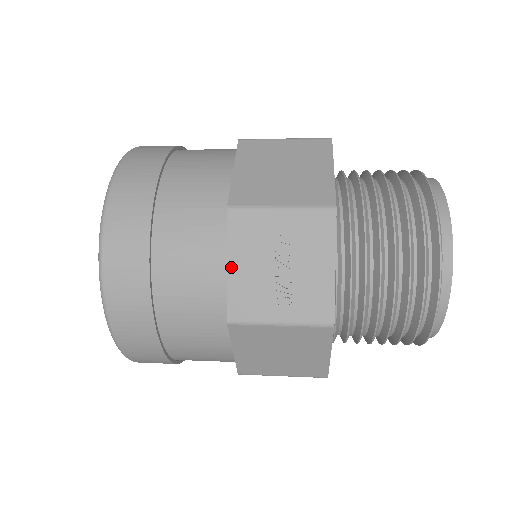
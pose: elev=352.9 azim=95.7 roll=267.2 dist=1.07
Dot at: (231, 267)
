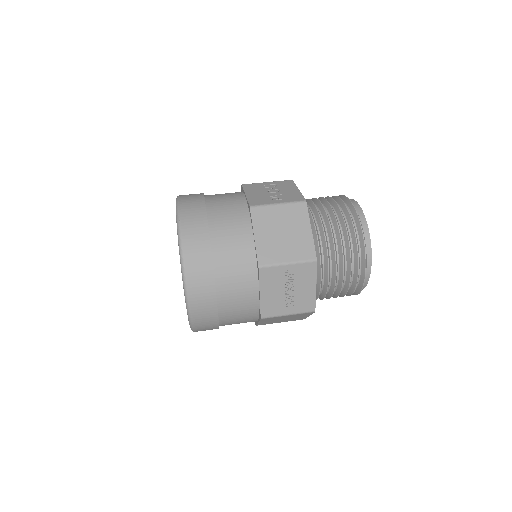
Dot at: (262, 294)
